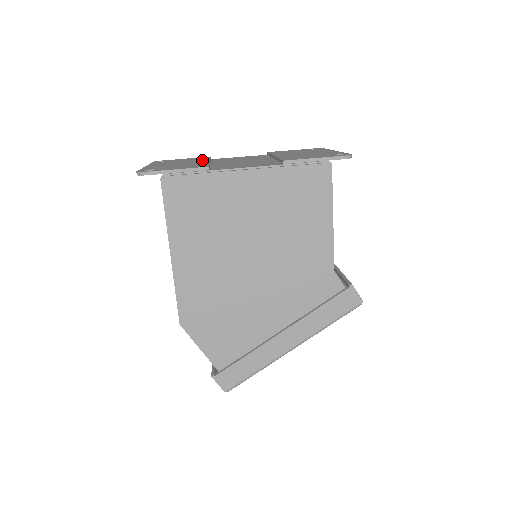
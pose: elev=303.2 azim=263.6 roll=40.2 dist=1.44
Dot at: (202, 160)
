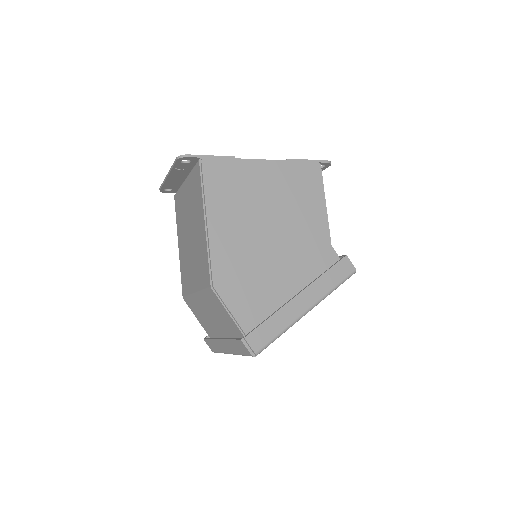
Dot at: occluded
